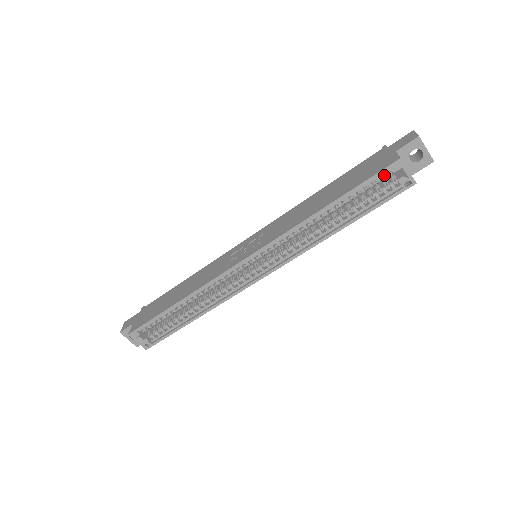
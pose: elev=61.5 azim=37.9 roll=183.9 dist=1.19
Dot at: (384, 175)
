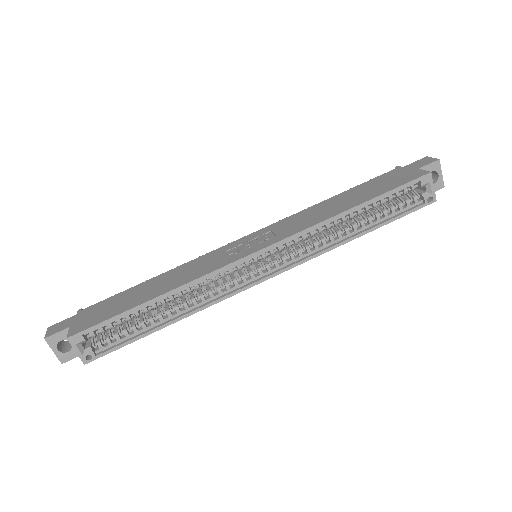
Dot at: (412, 186)
